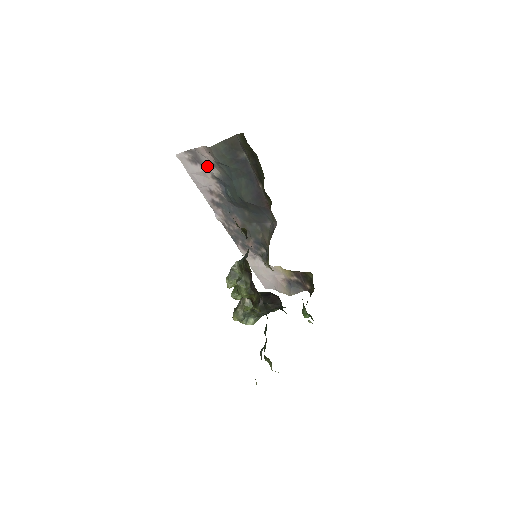
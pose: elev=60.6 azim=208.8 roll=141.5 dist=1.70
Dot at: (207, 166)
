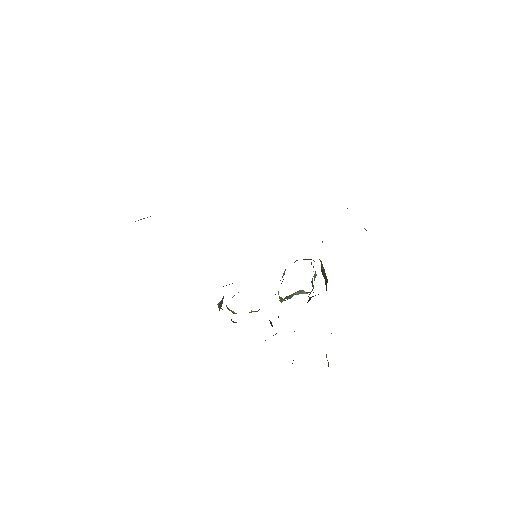
Dot at: occluded
